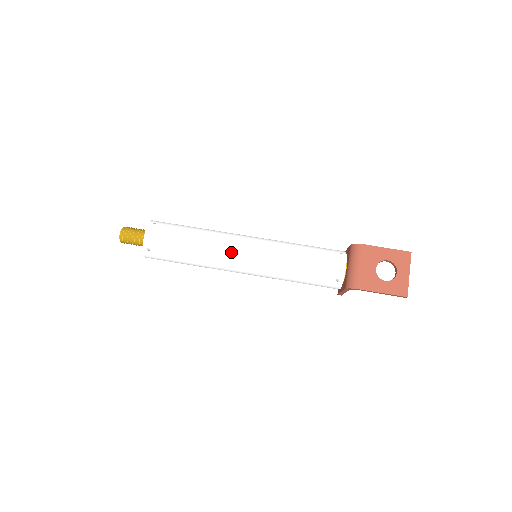
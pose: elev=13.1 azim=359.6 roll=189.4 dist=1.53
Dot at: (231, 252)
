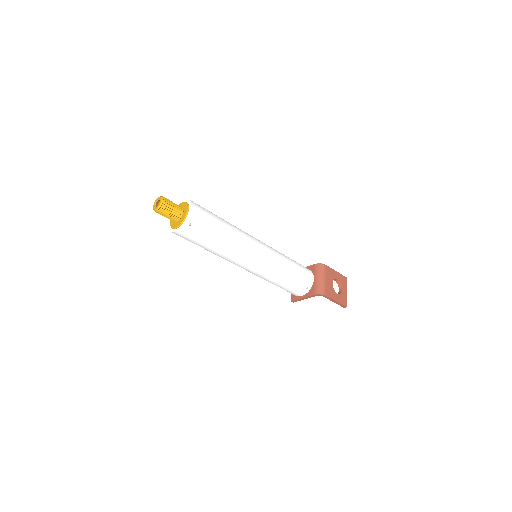
Dot at: (251, 247)
